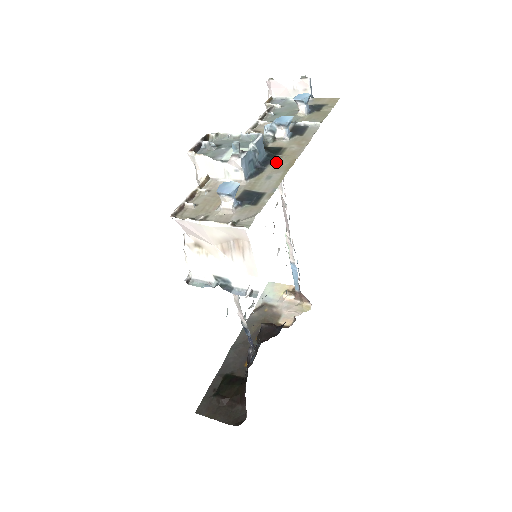
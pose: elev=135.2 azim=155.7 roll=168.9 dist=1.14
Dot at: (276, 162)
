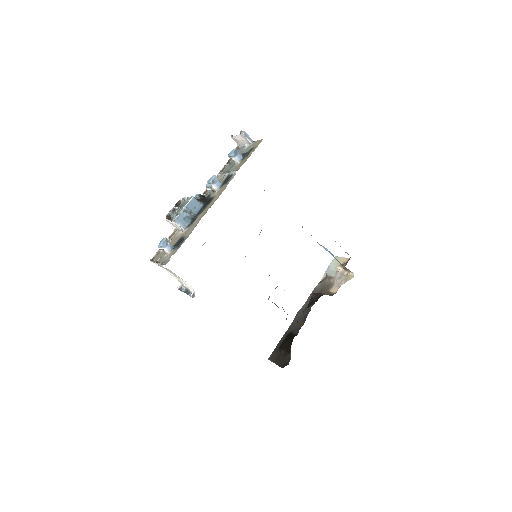
Dot at: (203, 212)
